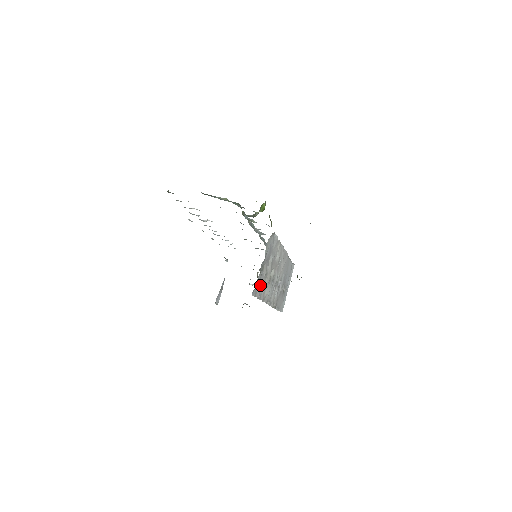
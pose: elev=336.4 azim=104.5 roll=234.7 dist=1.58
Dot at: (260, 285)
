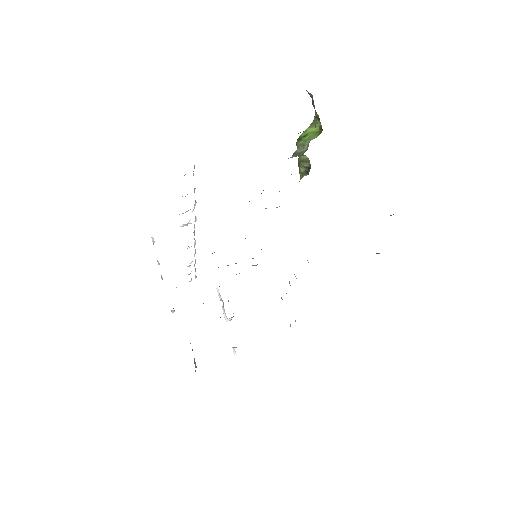
Dot at: occluded
